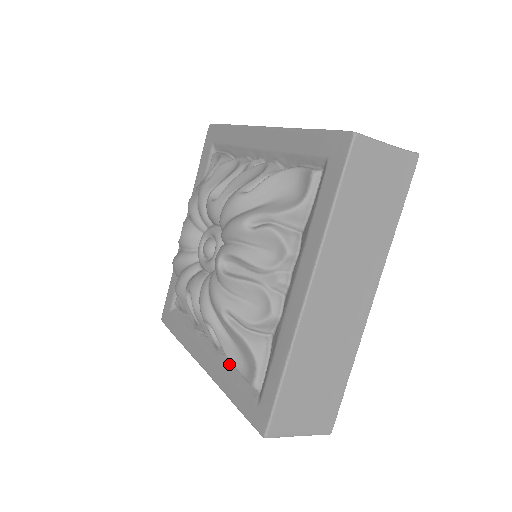
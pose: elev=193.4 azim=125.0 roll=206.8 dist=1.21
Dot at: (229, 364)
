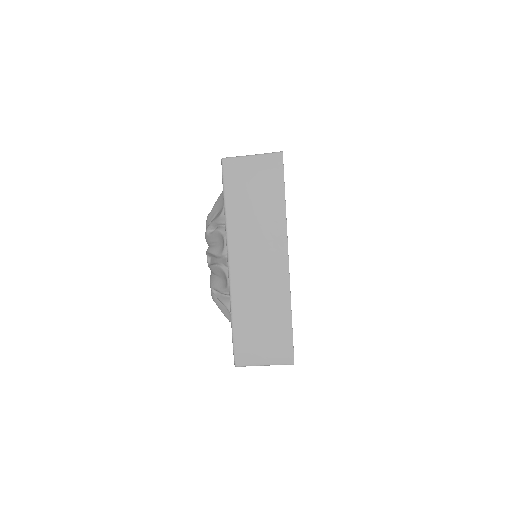
Dot at: occluded
